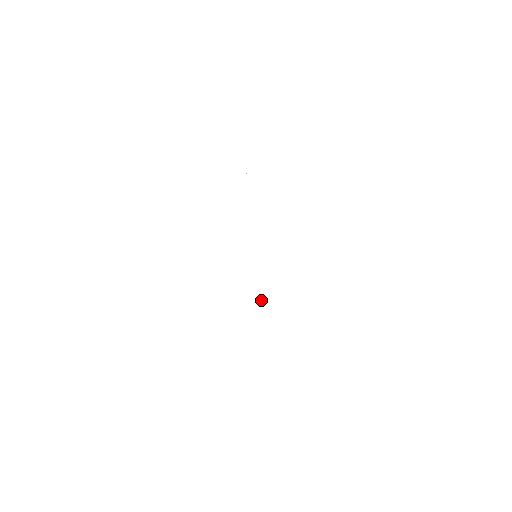
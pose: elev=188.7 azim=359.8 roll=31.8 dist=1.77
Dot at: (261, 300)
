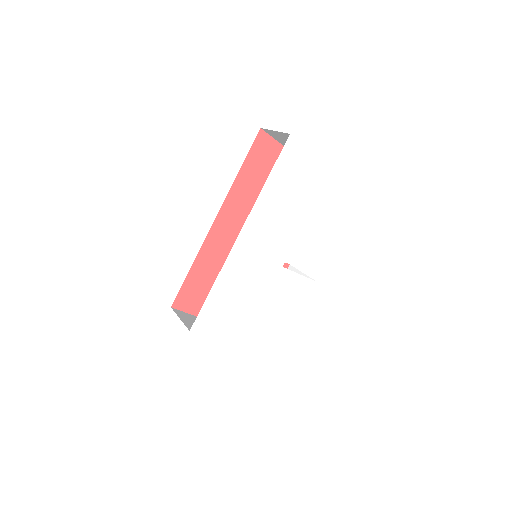
Dot at: (240, 306)
